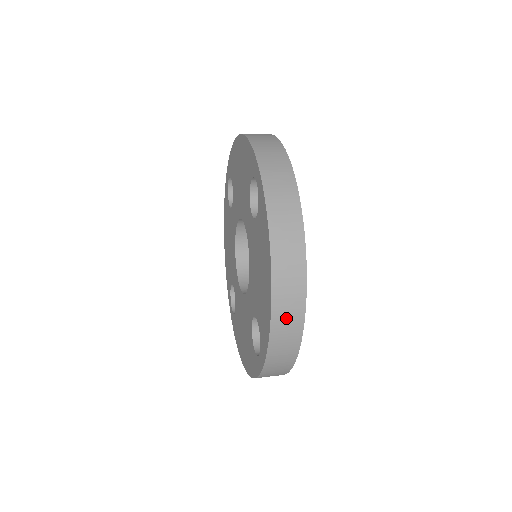
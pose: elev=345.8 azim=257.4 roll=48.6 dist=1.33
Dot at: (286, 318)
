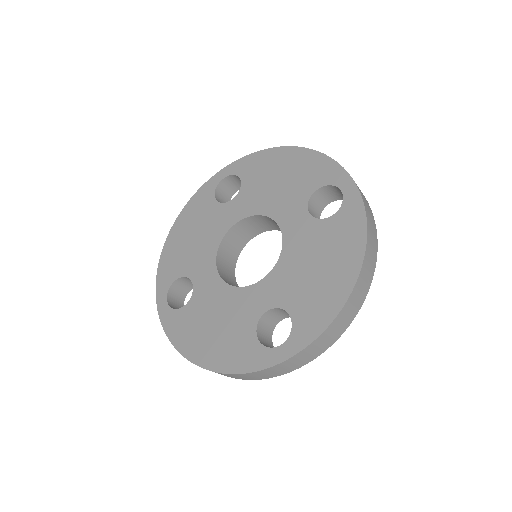
Dot at: occluded
